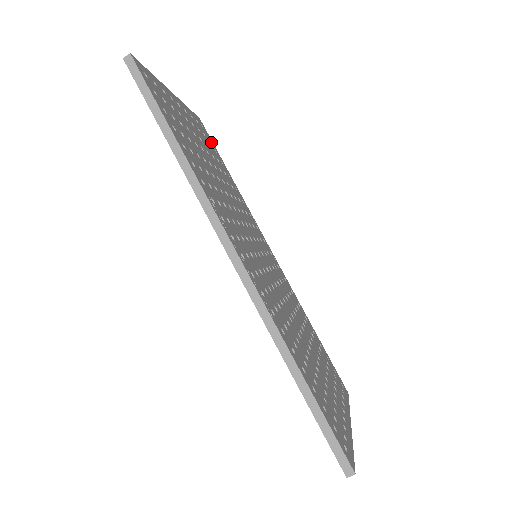
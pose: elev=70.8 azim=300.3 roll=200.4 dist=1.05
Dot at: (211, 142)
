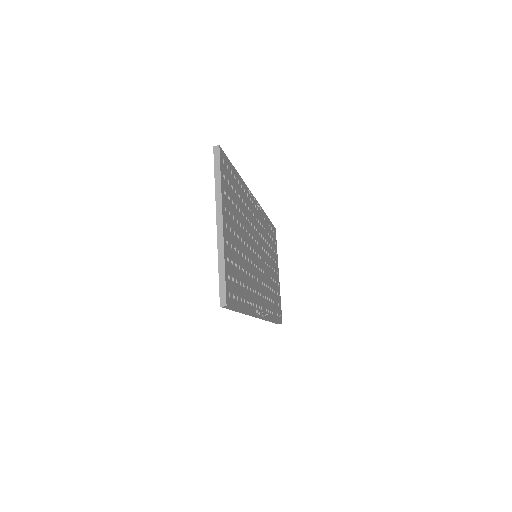
Dot at: (228, 166)
